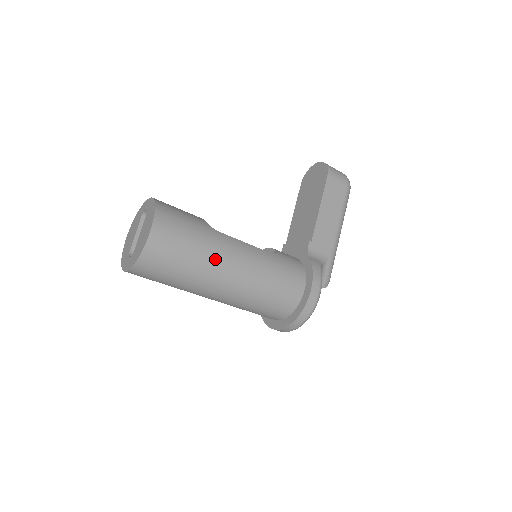
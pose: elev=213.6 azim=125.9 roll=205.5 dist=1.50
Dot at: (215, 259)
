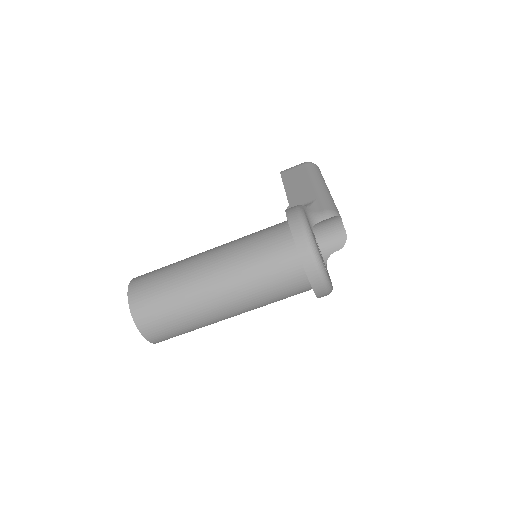
Dot at: (187, 267)
